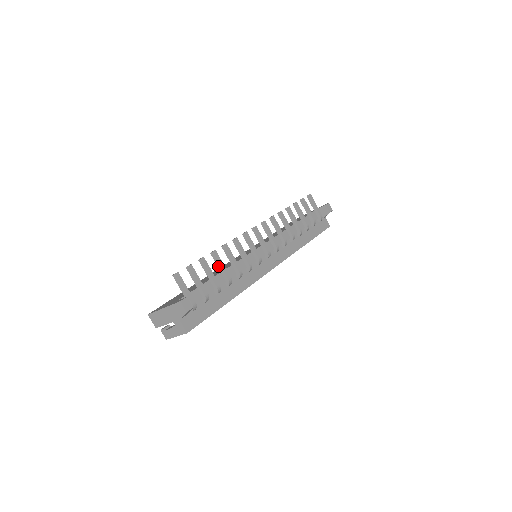
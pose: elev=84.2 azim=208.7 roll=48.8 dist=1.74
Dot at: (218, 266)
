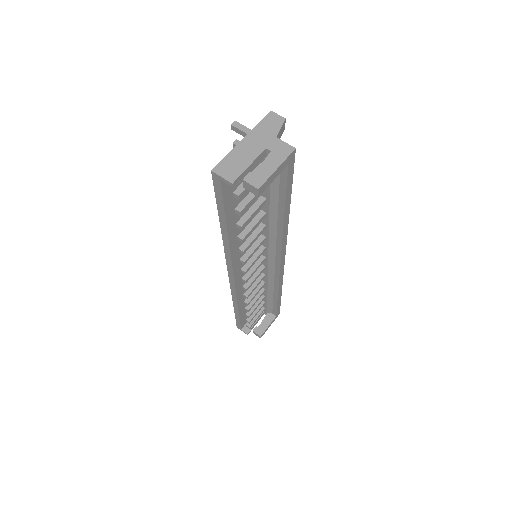
Dot at: occluded
